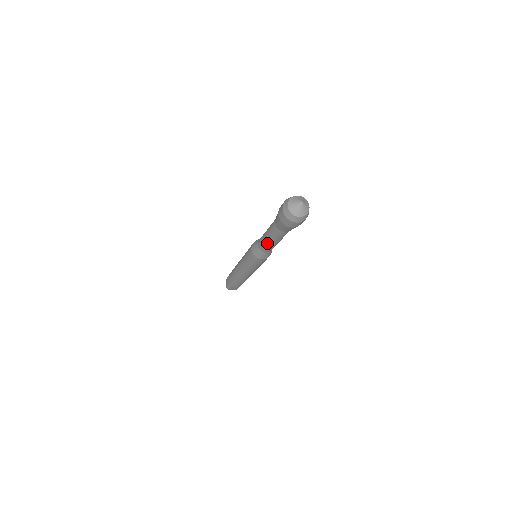
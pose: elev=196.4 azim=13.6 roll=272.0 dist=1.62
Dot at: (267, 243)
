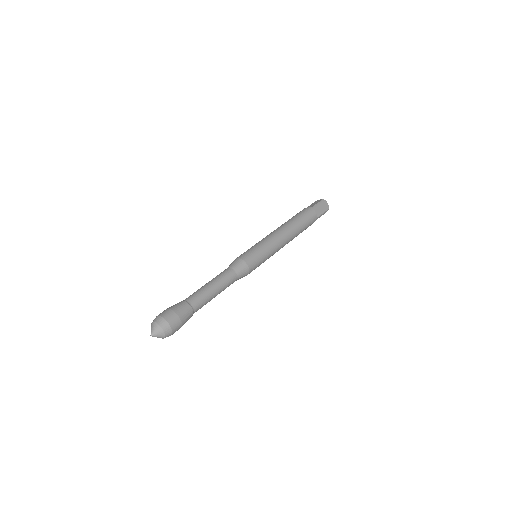
Dot at: occluded
